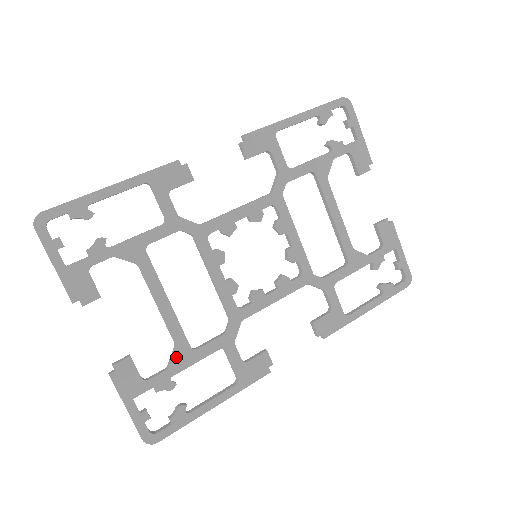
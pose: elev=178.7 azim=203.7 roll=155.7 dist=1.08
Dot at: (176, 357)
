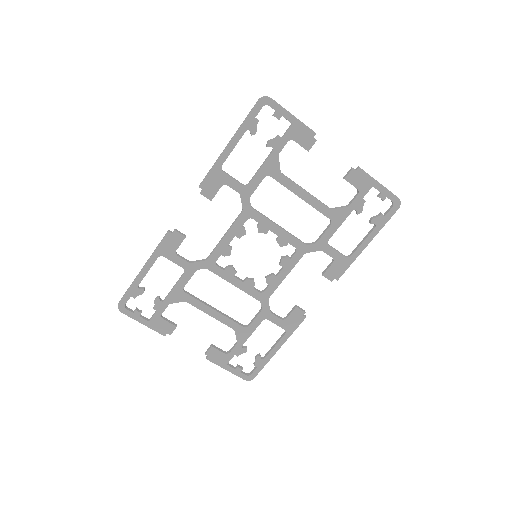
Dot at: (238, 336)
